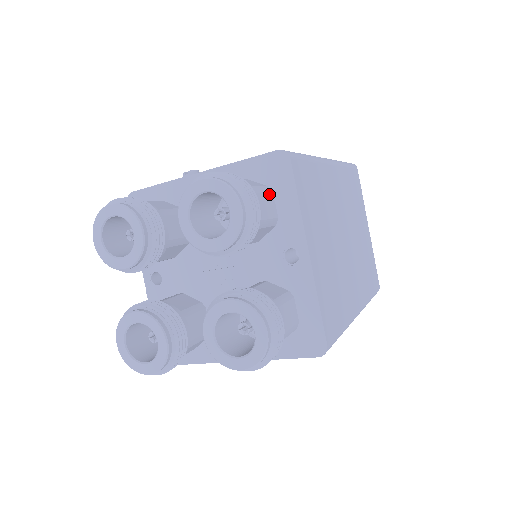
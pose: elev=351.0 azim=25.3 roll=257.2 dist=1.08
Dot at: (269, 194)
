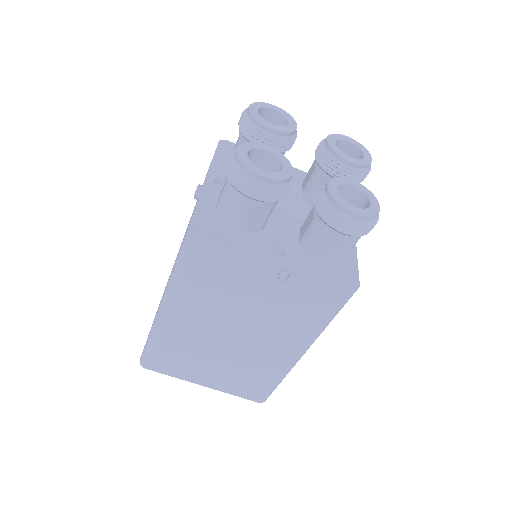
Dot at: occluded
